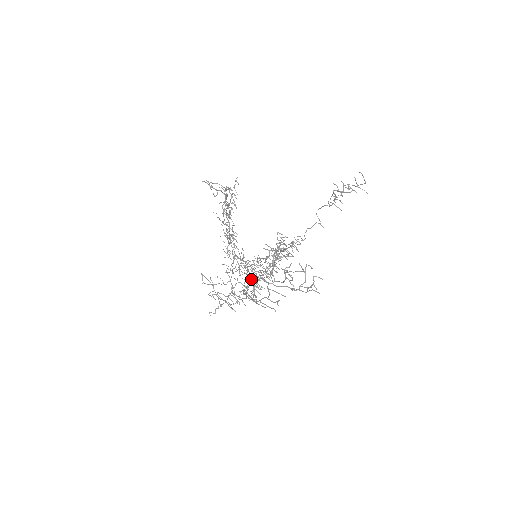
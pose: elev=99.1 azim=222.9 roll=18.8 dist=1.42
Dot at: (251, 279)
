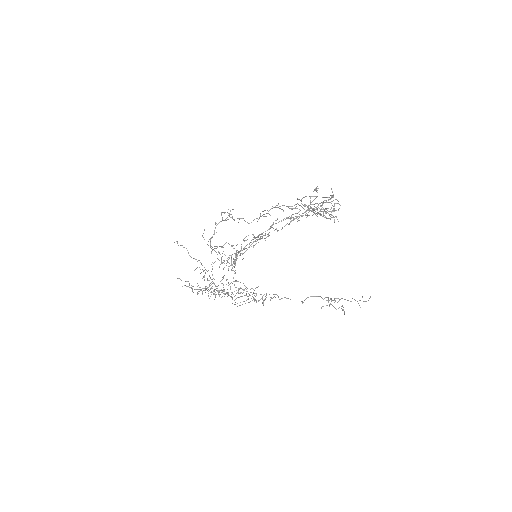
Dot at: occluded
